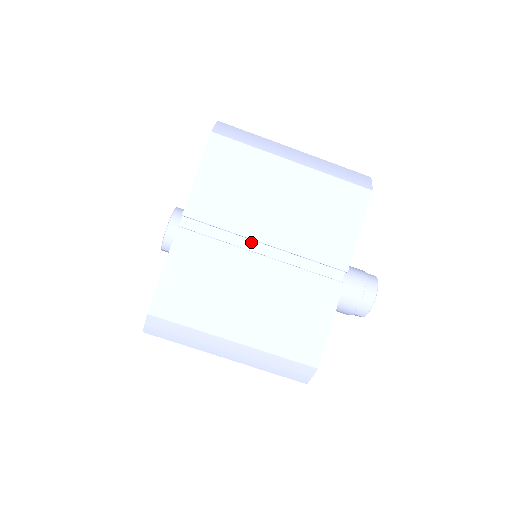
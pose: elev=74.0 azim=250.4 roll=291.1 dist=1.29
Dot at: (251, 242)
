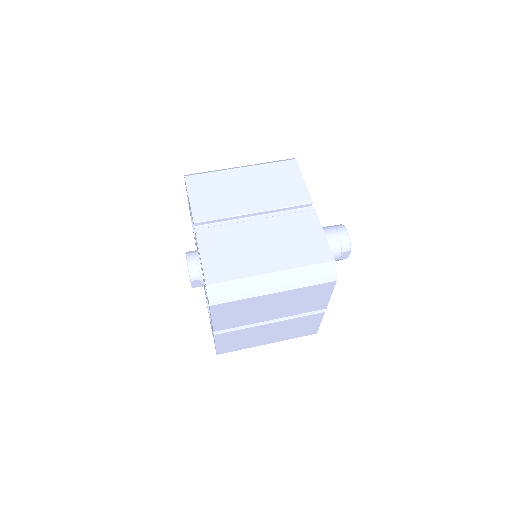
Dot at: (245, 219)
